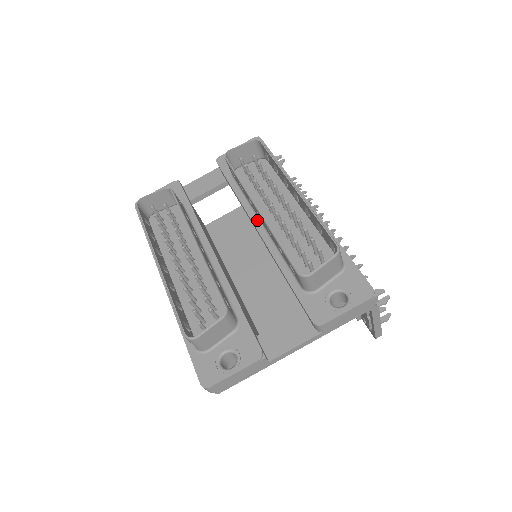
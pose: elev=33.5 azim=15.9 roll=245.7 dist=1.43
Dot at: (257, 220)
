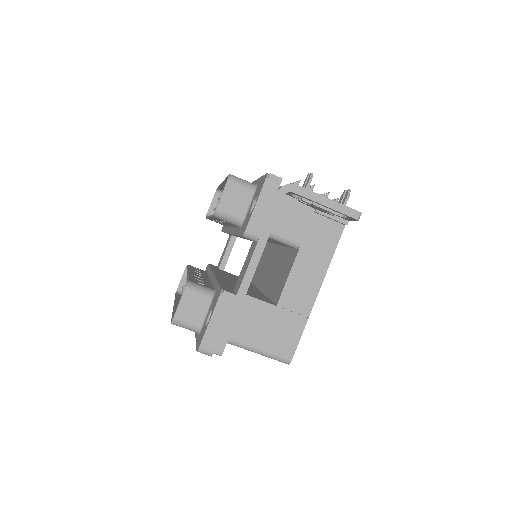
Dot at: occluded
